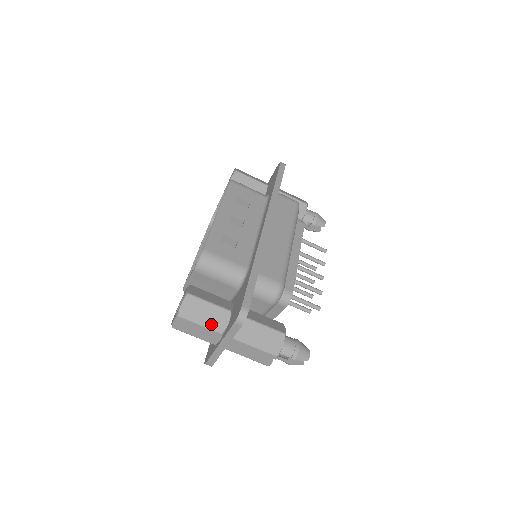
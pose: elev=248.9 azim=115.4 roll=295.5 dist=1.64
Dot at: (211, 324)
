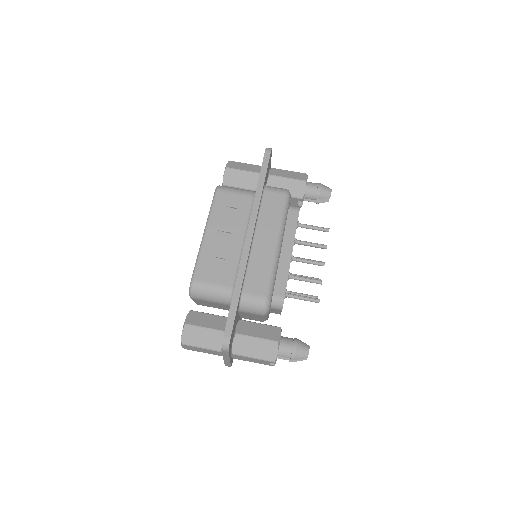
Dot at: (210, 346)
